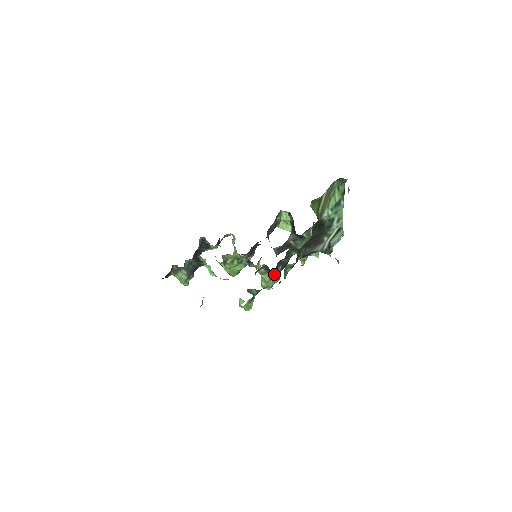
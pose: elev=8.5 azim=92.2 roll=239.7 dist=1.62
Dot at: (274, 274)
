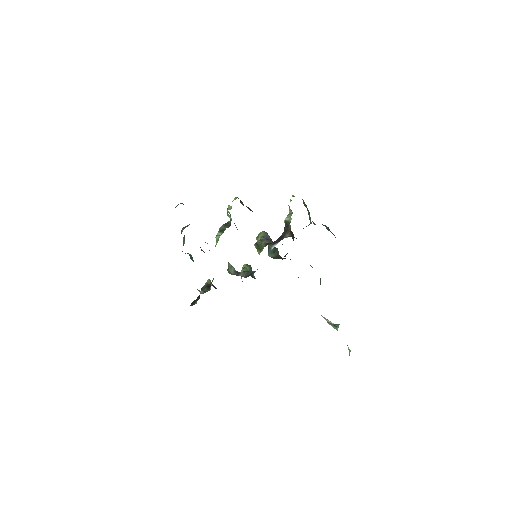
Dot at: occluded
